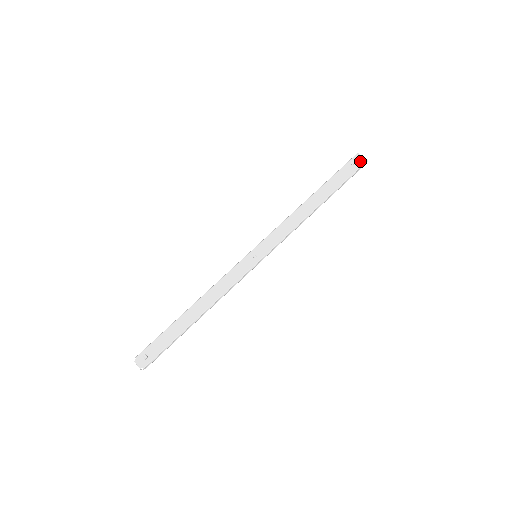
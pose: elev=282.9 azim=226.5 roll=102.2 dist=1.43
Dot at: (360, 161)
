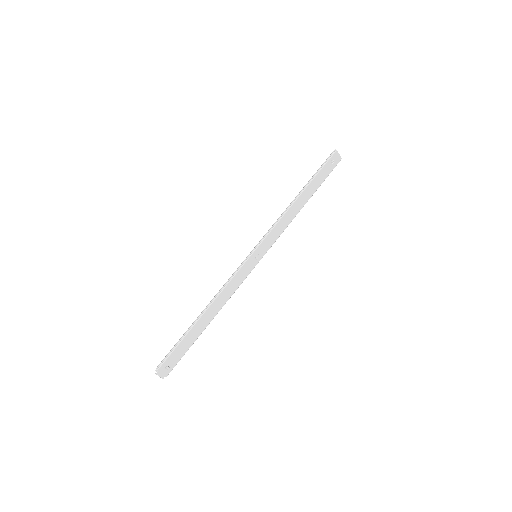
Dot at: (337, 159)
